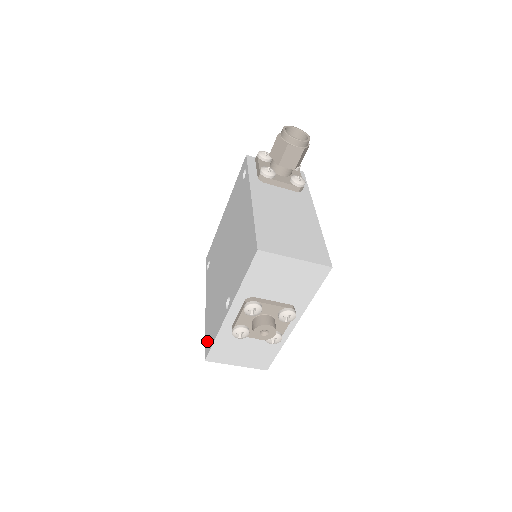
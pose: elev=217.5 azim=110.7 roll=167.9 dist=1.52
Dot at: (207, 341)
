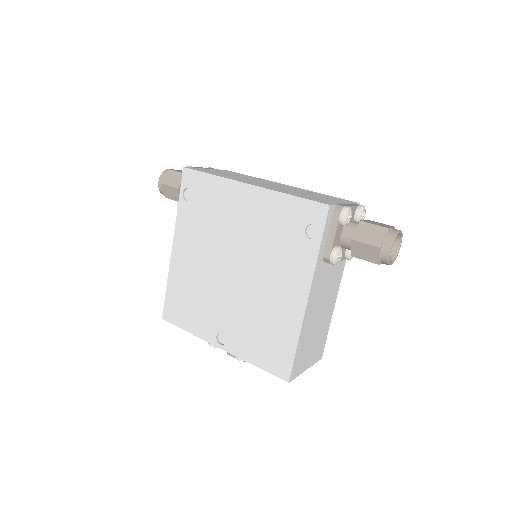
Dot at: (171, 307)
